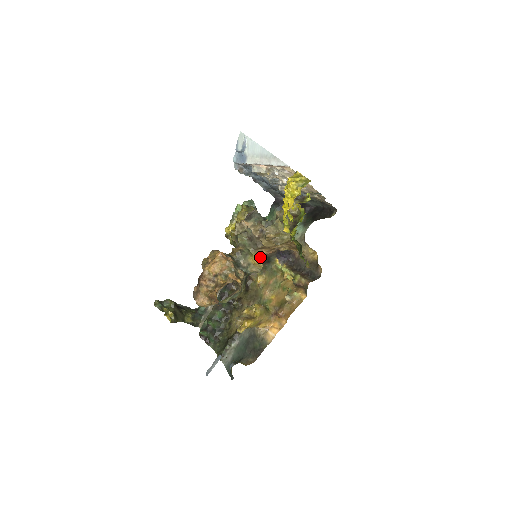
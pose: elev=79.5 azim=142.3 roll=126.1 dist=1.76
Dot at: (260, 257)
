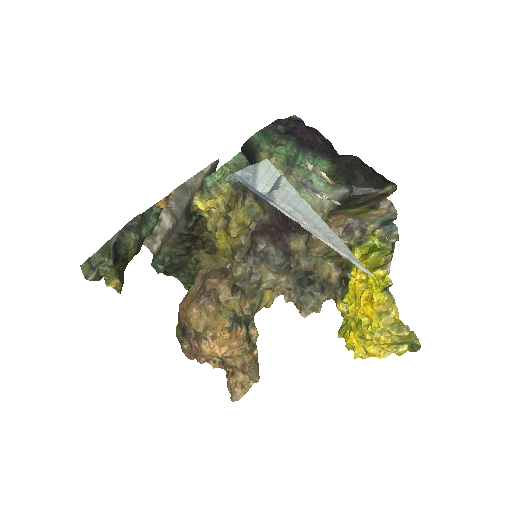
Dot at: occluded
